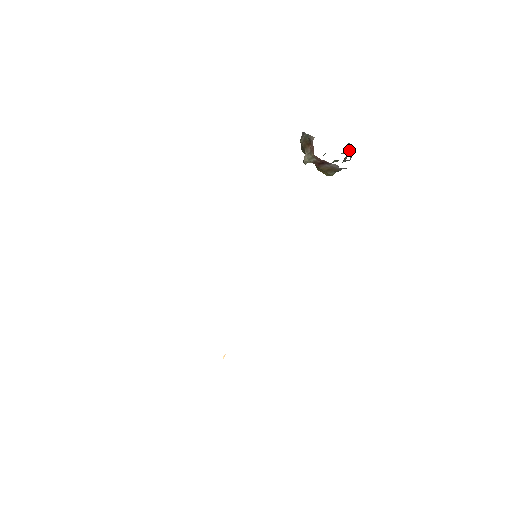
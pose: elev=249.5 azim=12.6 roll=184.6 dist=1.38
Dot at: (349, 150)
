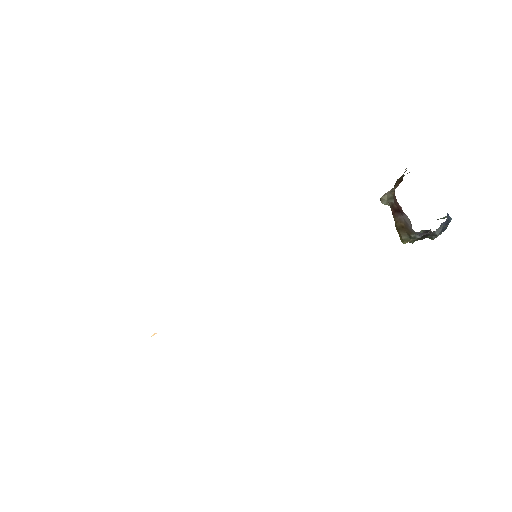
Dot at: occluded
